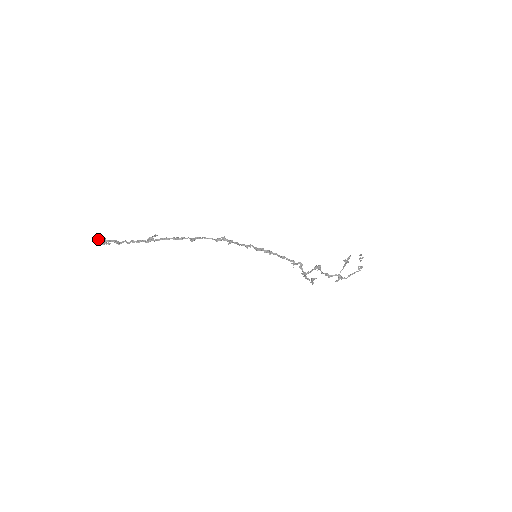
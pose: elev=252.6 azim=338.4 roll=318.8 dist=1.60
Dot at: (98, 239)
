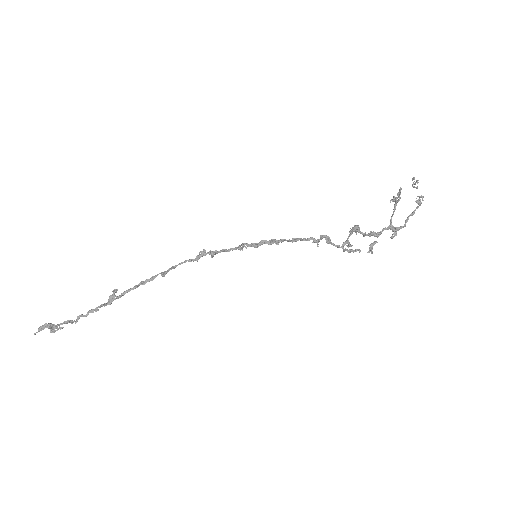
Dot at: (43, 329)
